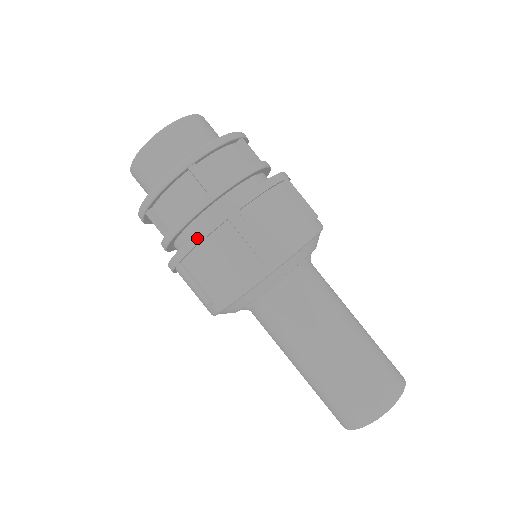
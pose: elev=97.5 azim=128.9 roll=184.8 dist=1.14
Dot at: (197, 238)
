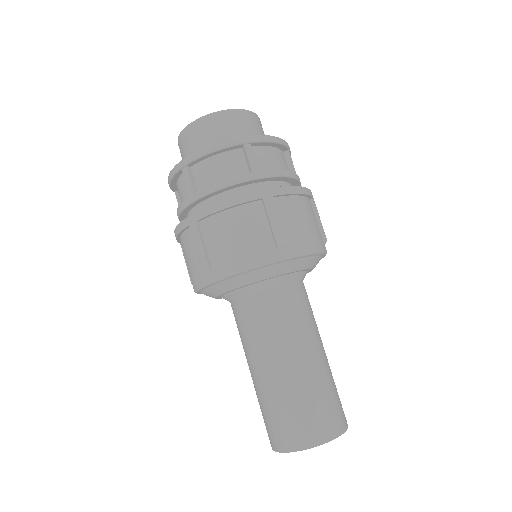
Dot at: (228, 203)
